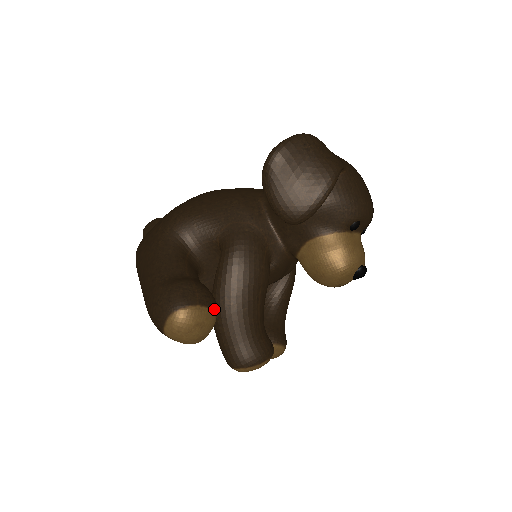
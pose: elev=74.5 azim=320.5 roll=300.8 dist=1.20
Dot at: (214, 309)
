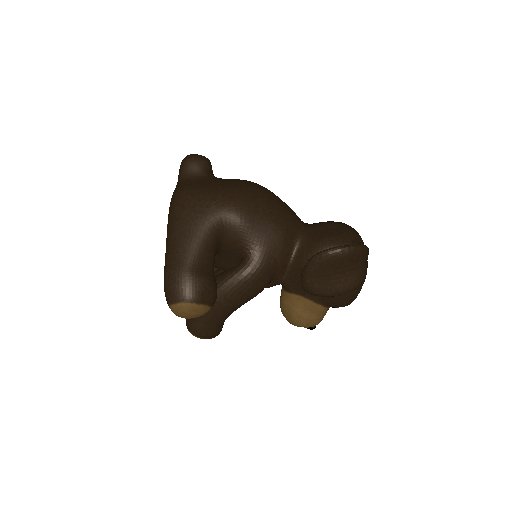
Dot at: occluded
